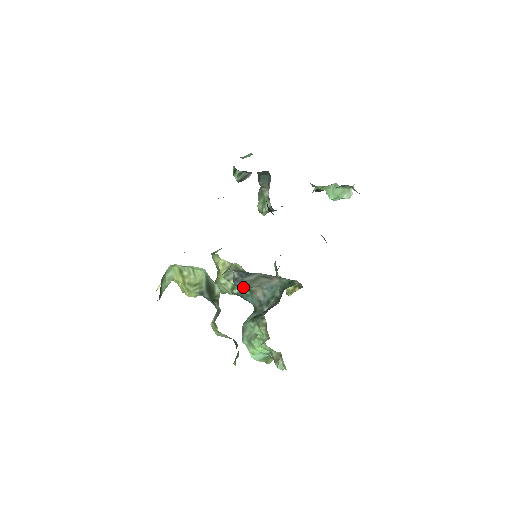
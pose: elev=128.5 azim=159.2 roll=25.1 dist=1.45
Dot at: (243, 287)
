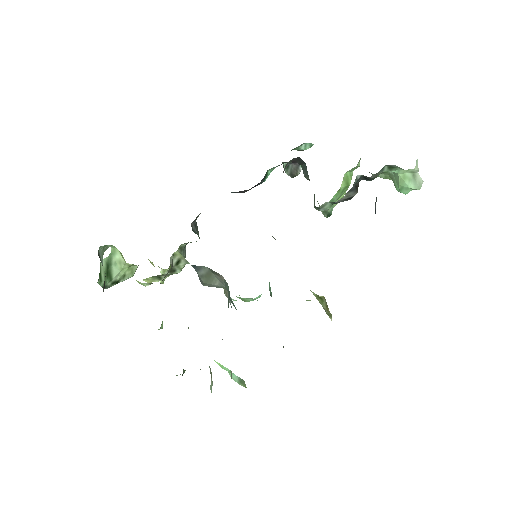
Dot at: (207, 285)
